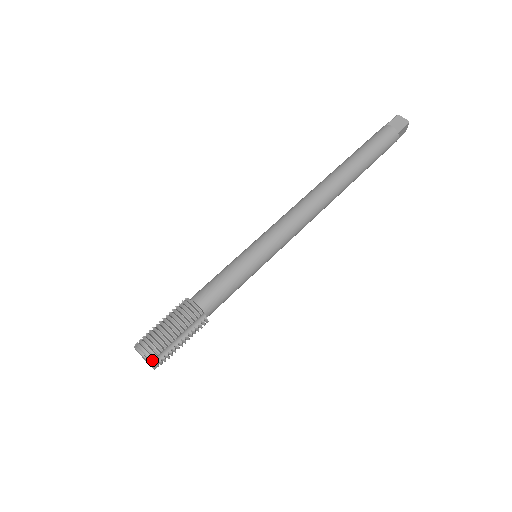
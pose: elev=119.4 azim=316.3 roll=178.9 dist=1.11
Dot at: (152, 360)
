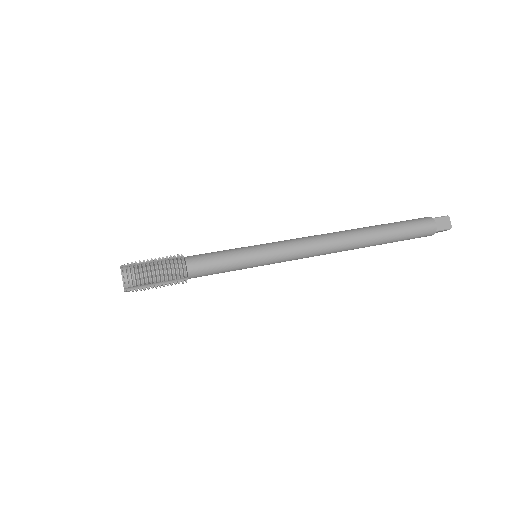
Dot at: (127, 287)
